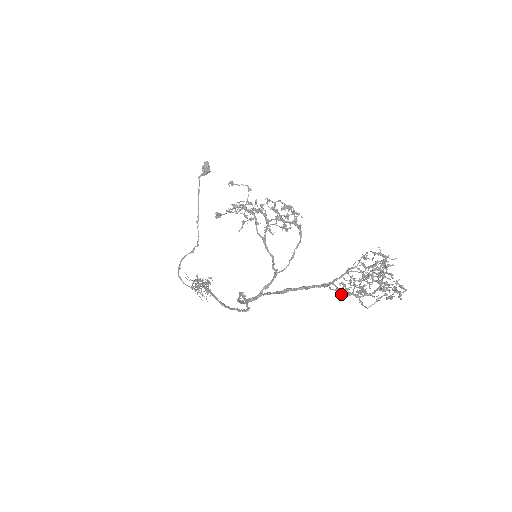
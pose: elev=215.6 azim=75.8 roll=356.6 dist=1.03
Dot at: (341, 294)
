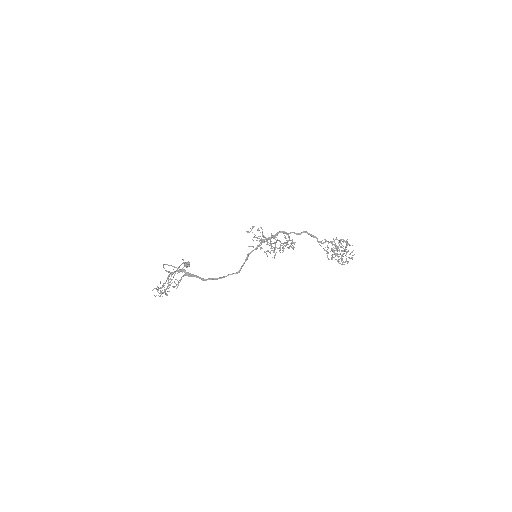
Dot at: occluded
